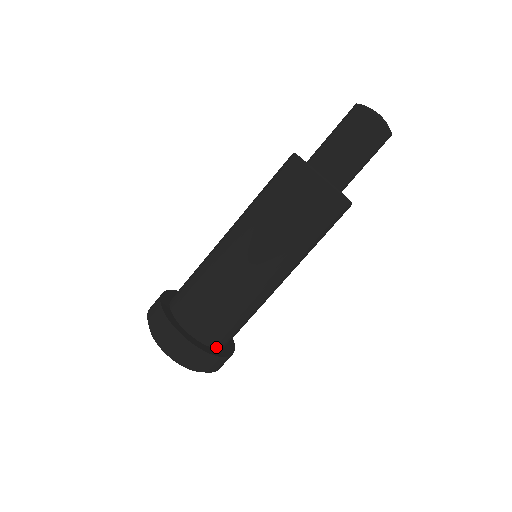
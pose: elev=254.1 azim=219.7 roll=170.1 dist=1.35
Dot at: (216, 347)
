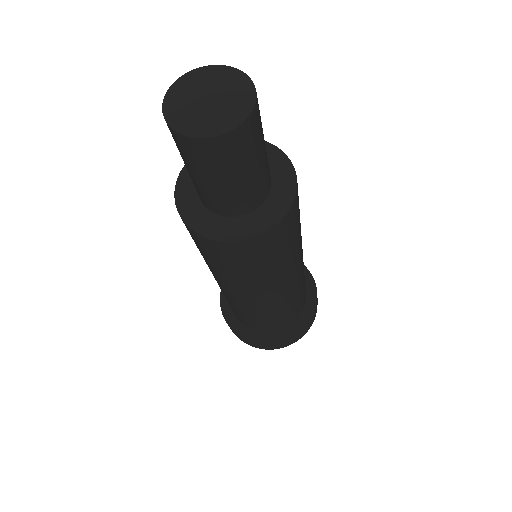
Dot at: occluded
